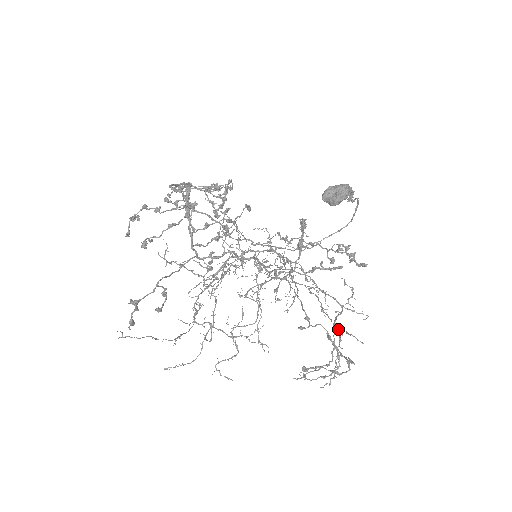
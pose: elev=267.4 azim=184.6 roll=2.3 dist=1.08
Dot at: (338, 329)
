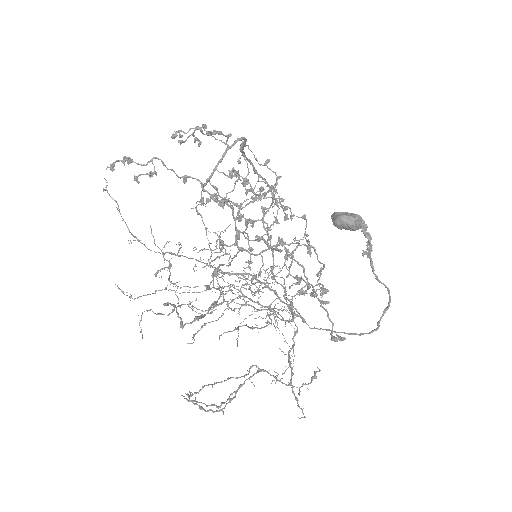
Dot at: (237, 327)
